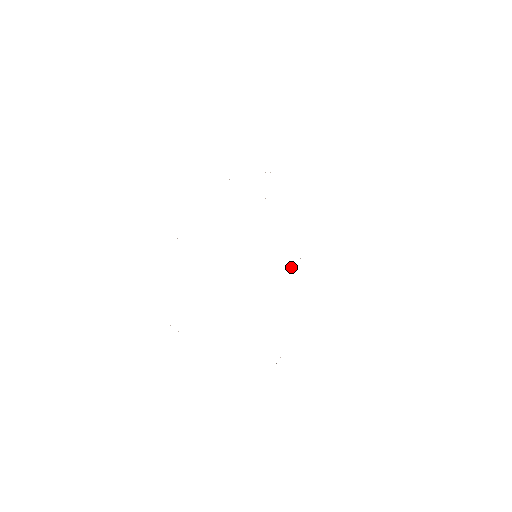
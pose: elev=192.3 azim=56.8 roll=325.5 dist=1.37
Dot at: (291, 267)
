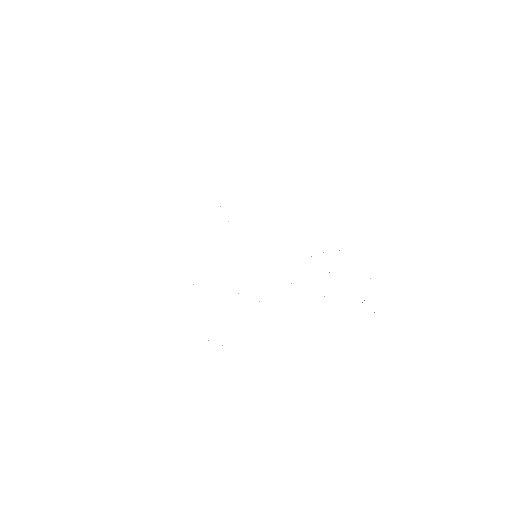
Dot at: occluded
